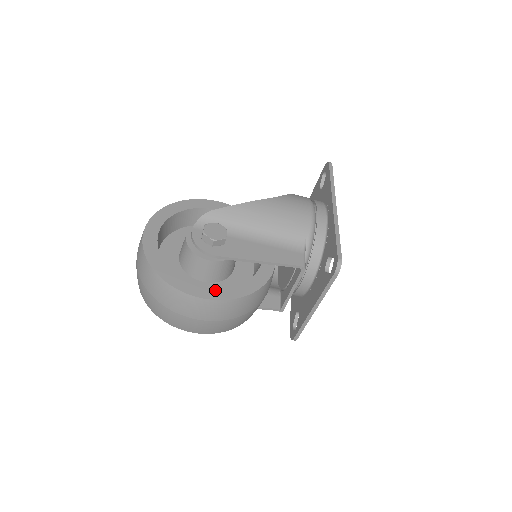
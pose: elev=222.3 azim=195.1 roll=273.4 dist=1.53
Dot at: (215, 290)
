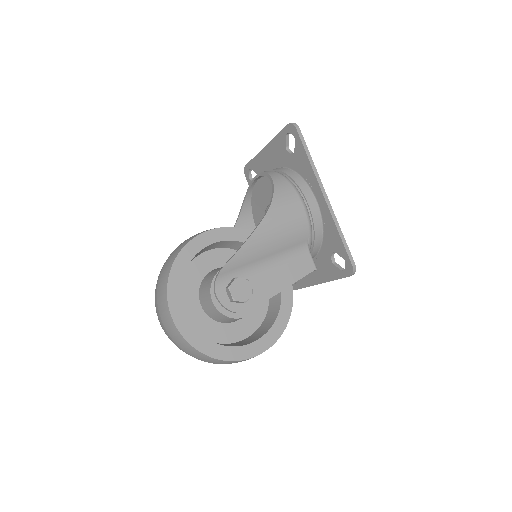
Dot at: (263, 340)
